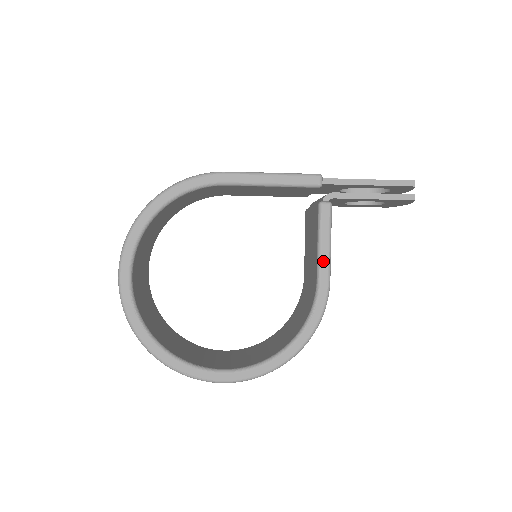
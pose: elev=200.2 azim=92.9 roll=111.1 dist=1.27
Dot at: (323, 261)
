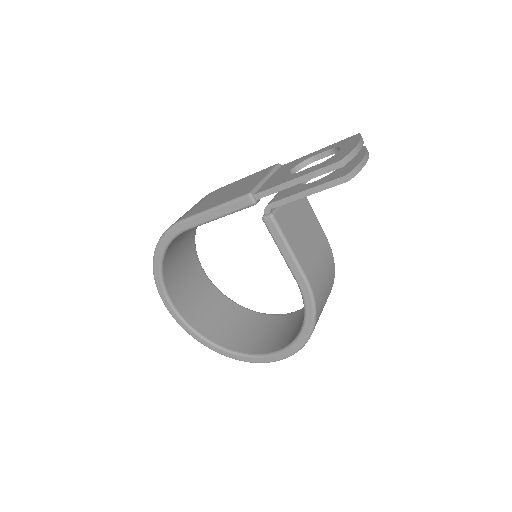
Dot at: (291, 266)
